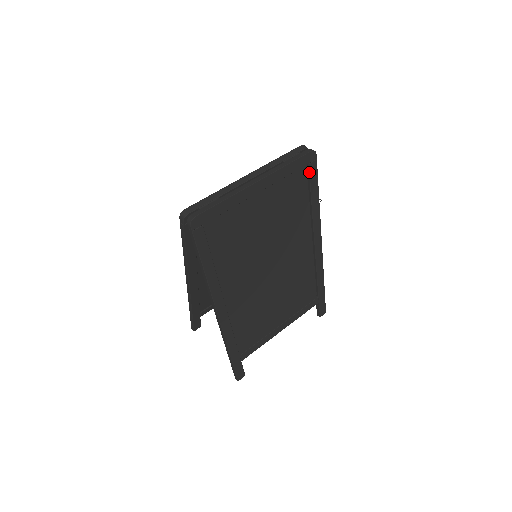
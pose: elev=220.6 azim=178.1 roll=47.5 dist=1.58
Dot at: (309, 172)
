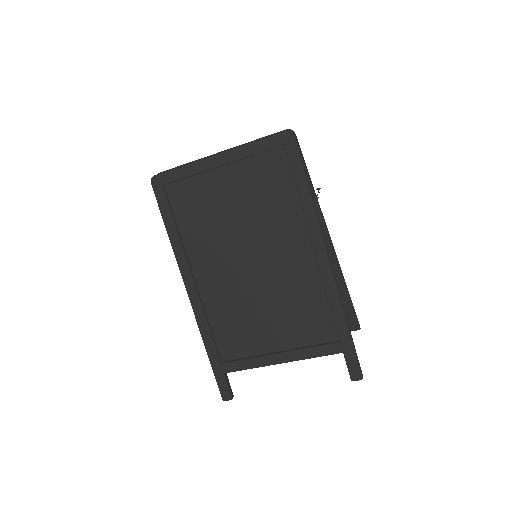
Dot at: (287, 156)
